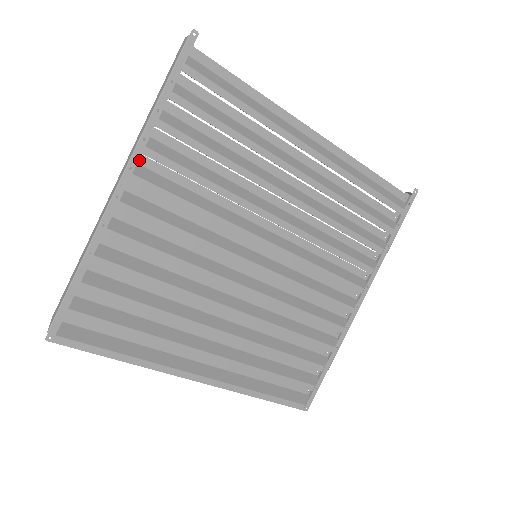
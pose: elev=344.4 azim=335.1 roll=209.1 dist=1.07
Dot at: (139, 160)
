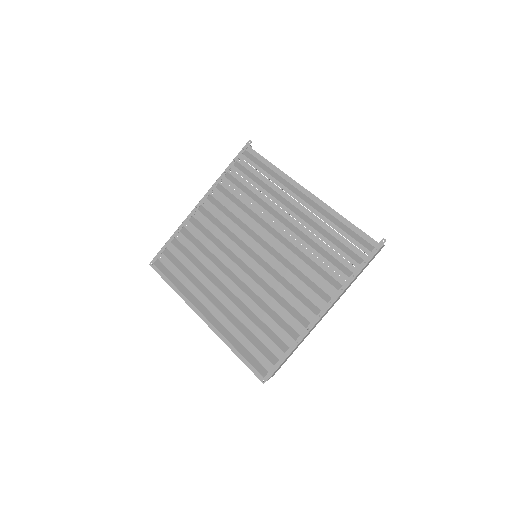
Dot at: (214, 195)
